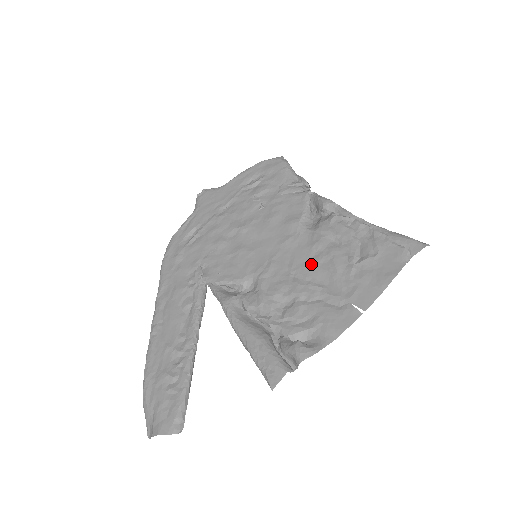
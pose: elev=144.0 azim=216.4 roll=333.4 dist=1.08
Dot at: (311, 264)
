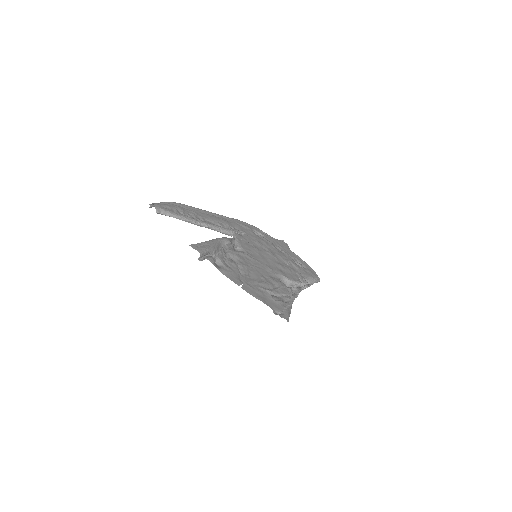
Dot at: (260, 274)
